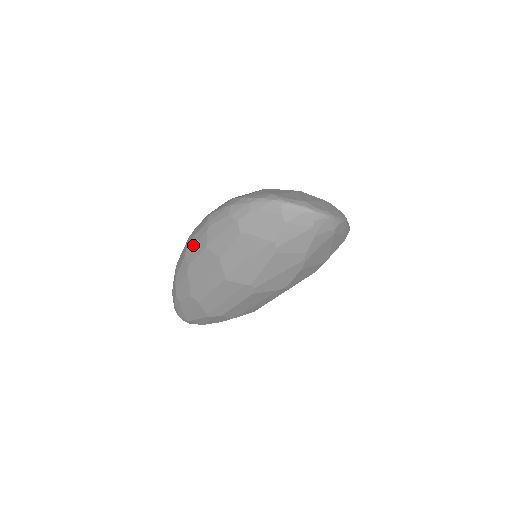
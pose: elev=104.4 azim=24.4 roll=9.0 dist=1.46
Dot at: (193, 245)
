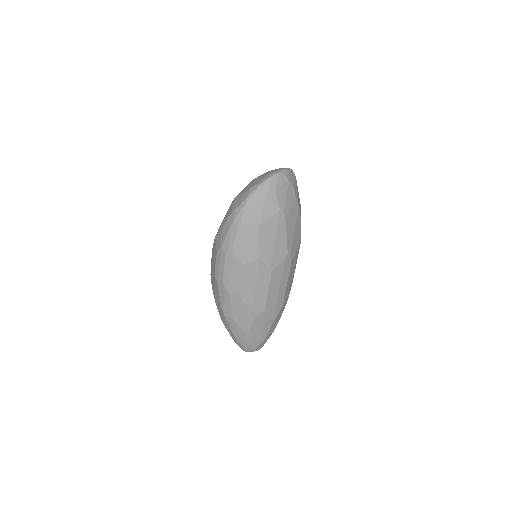
Dot at: (230, 277)
